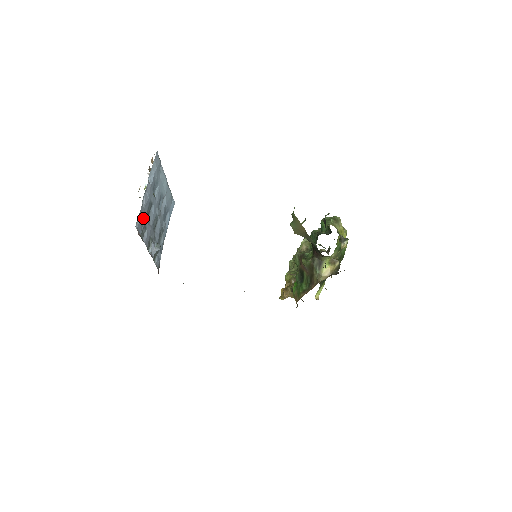
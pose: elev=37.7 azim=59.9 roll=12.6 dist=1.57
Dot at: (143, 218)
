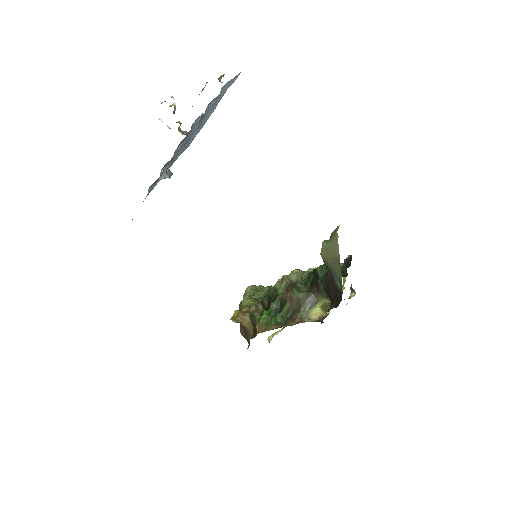
Dot at: (196, 125)
